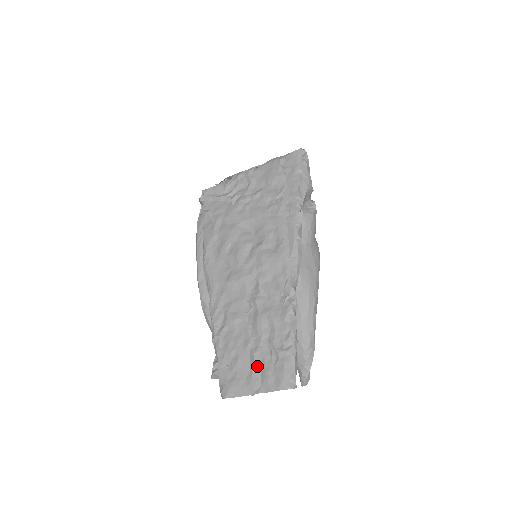
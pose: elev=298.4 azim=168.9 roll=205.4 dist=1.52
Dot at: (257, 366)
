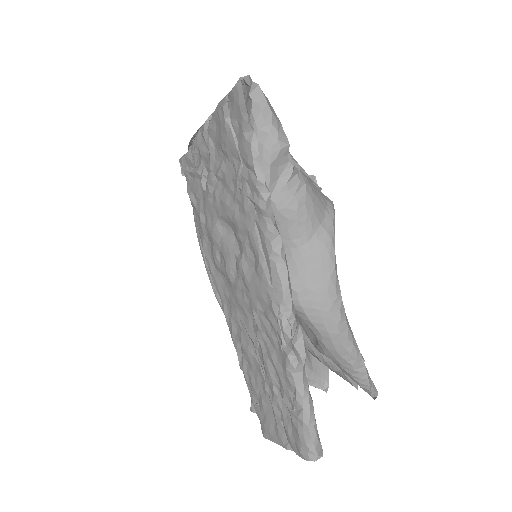
Dot at: (278, 418)
